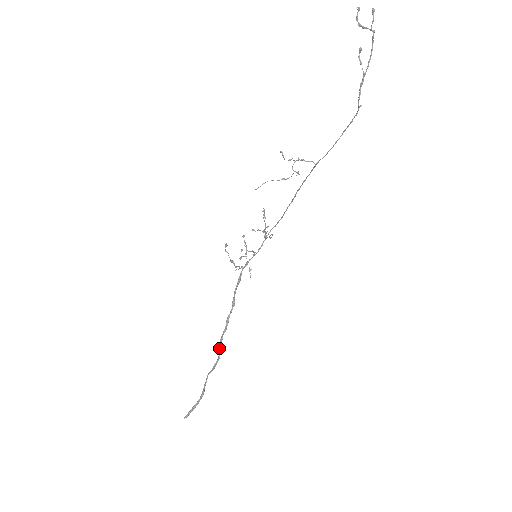
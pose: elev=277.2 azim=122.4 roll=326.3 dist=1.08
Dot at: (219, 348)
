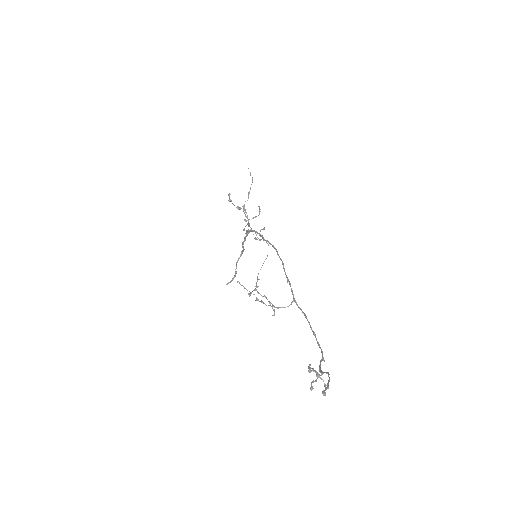
Dot at: (242, 247)
